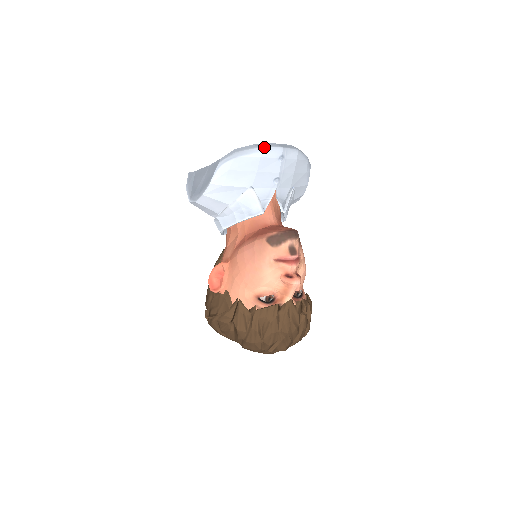
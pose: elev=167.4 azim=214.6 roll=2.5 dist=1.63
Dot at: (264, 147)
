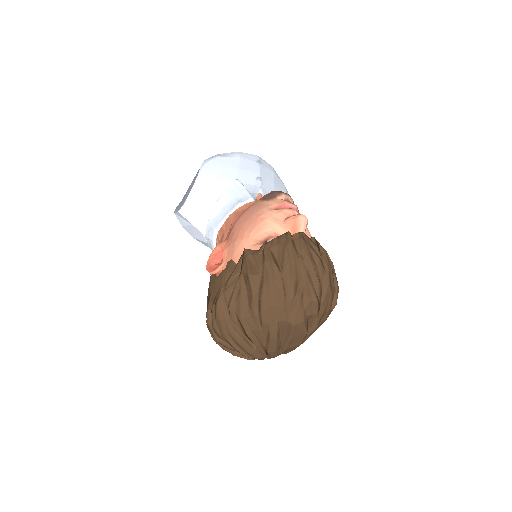
Dot at: (241, 152)
